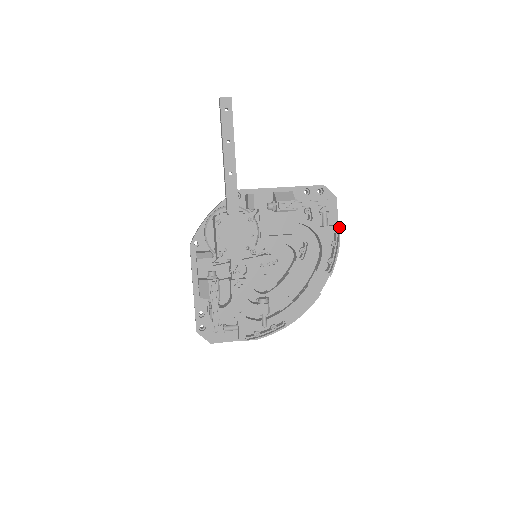
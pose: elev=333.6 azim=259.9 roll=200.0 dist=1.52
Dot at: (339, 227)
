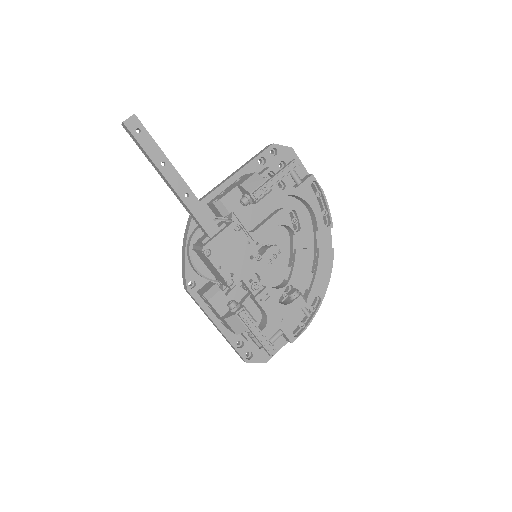
Dot at: (313, 176)
